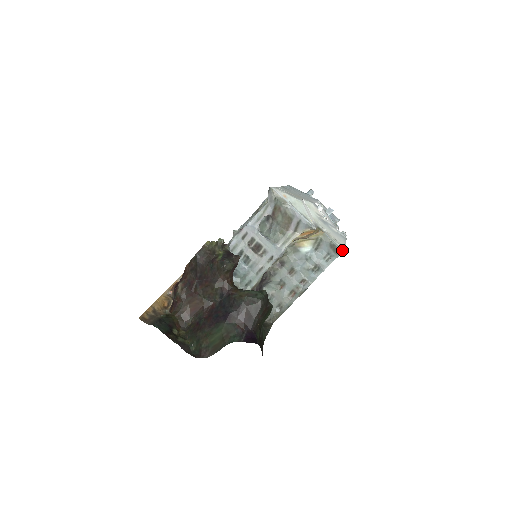
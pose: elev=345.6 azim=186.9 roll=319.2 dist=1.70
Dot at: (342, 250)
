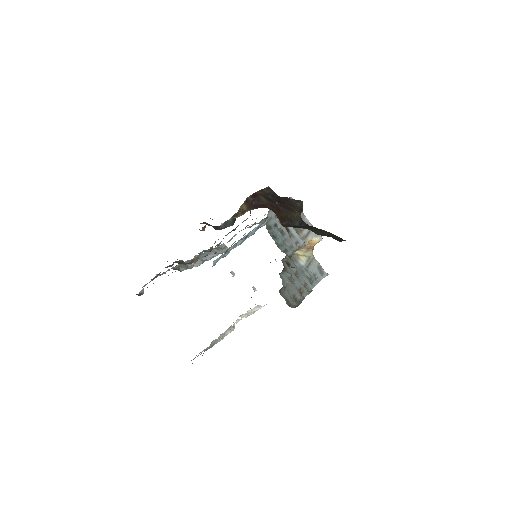
Dot at: (327, 273)
